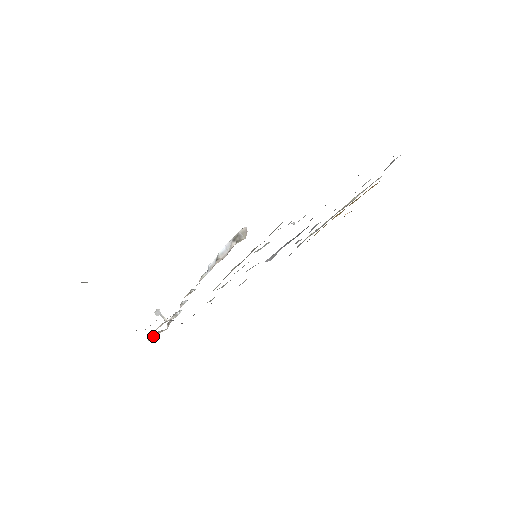
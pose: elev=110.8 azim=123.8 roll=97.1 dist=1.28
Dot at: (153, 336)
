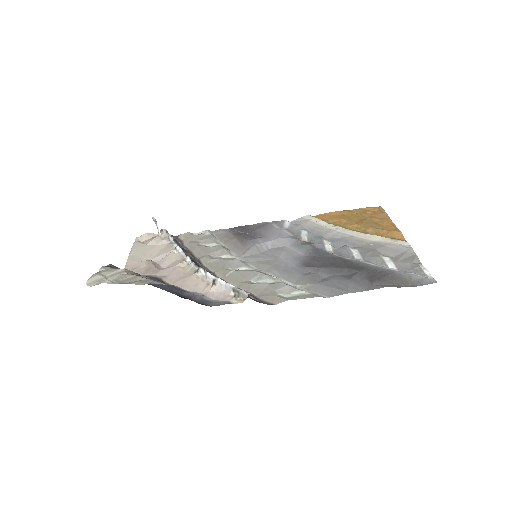
Dot at: (144, 238)
